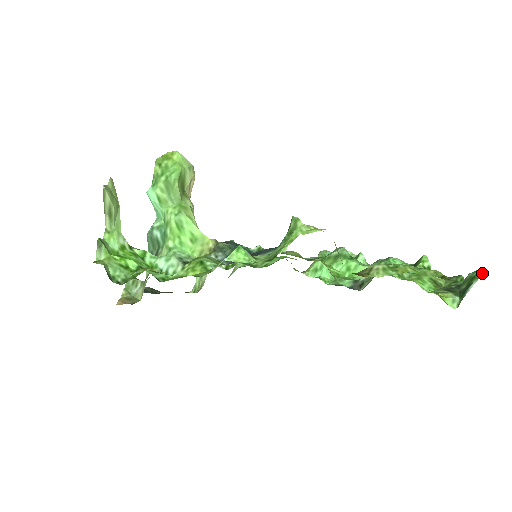
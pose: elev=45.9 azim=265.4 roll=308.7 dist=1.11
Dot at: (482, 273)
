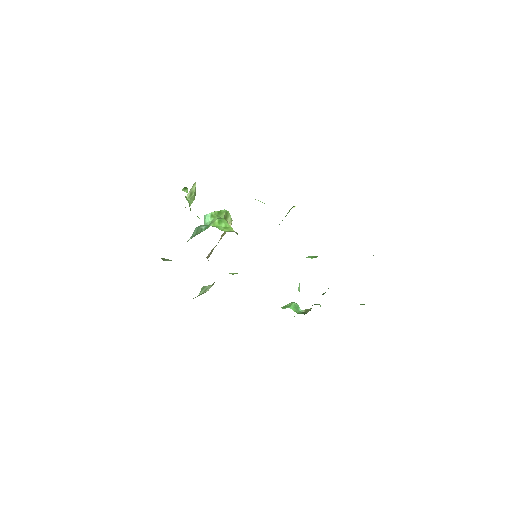
Dot at: occluded
